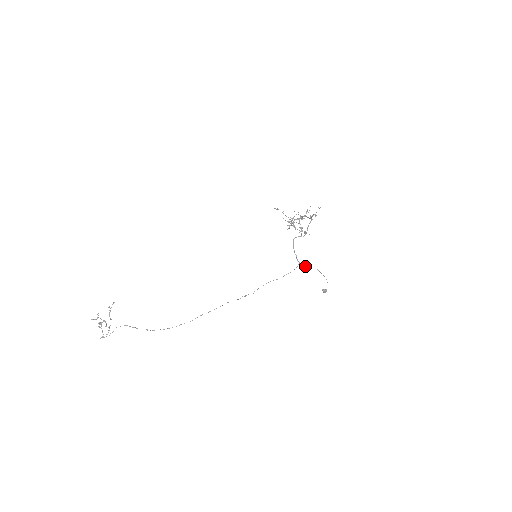
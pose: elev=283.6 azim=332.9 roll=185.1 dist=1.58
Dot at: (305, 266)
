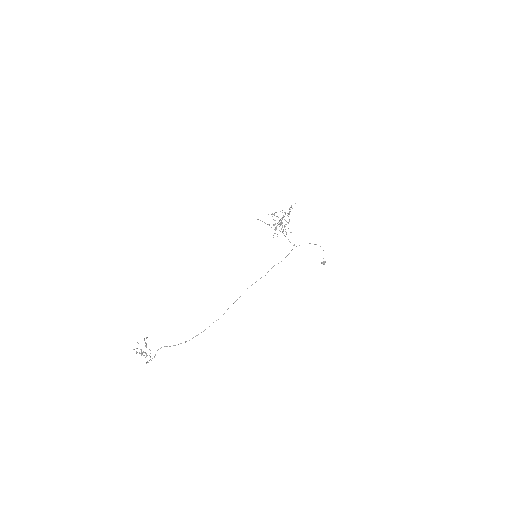
Dot at: occluded
